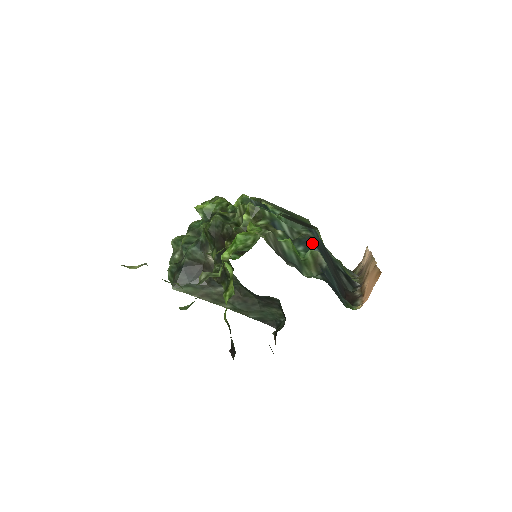
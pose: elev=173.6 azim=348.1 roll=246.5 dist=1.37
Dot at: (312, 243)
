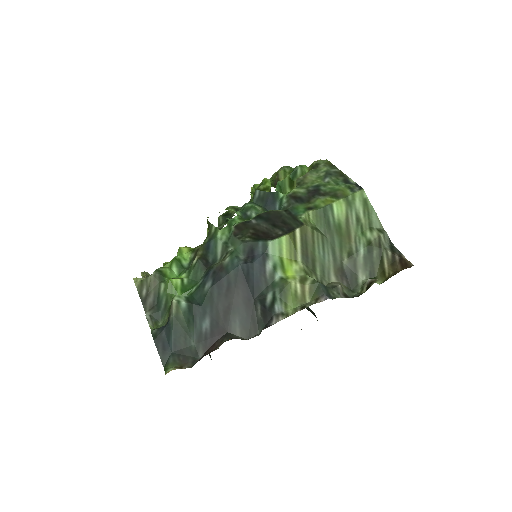
Dot at: (213, 276)
